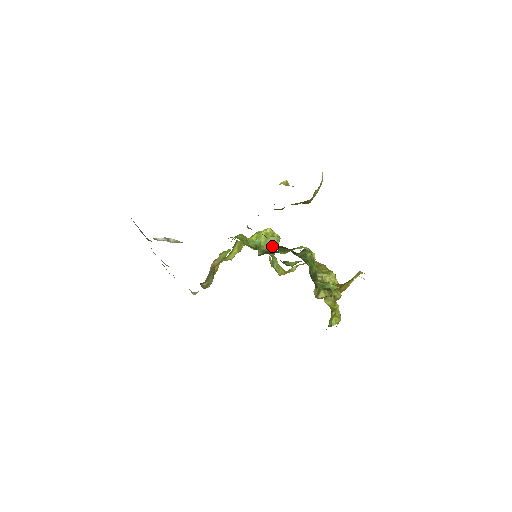
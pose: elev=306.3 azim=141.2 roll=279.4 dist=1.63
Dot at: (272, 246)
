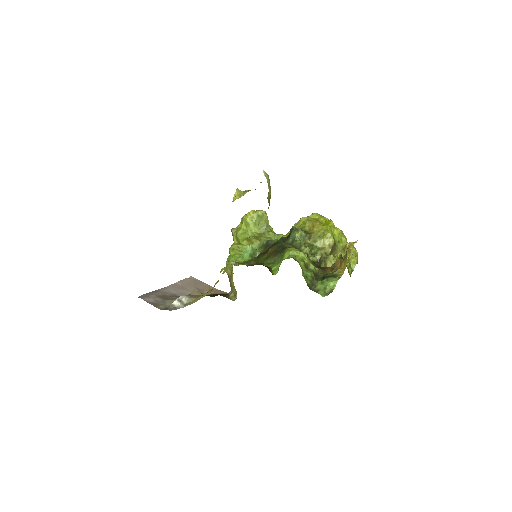
Dot at: (263, 225)
